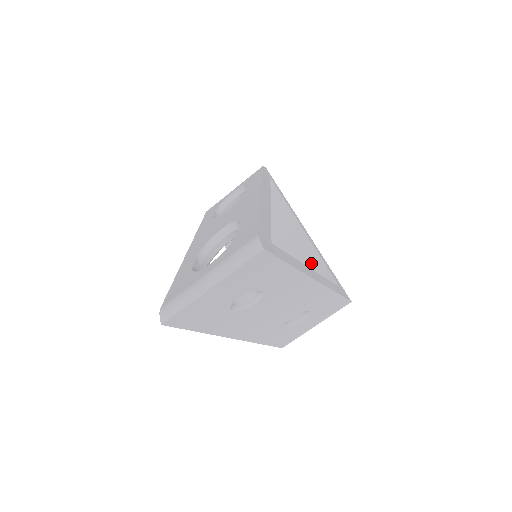
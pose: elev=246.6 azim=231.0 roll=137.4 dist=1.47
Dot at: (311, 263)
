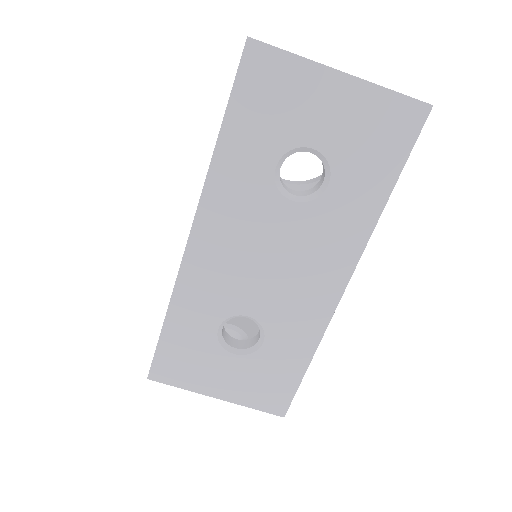
Dot at: occluded
